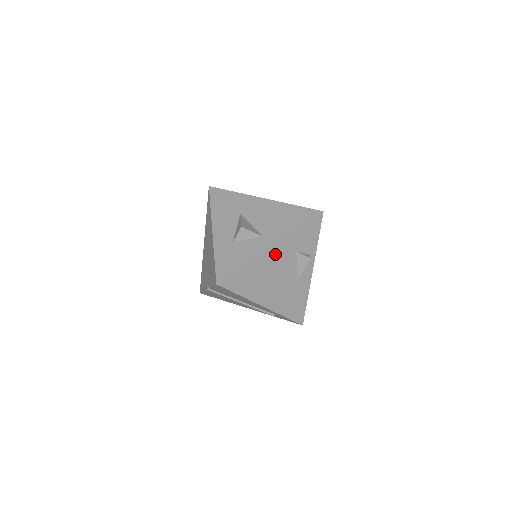
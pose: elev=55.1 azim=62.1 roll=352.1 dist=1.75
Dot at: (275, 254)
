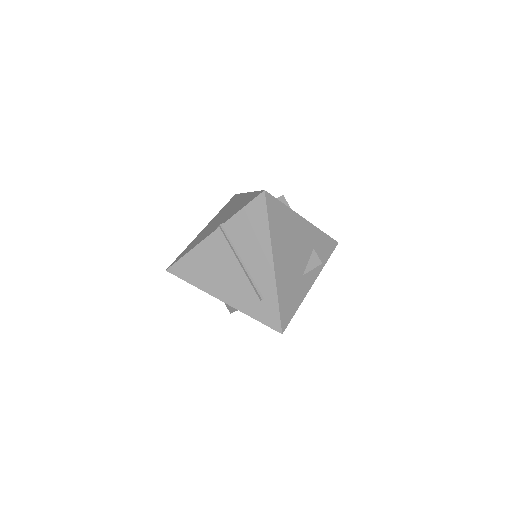
Dot at: (303, 229)
